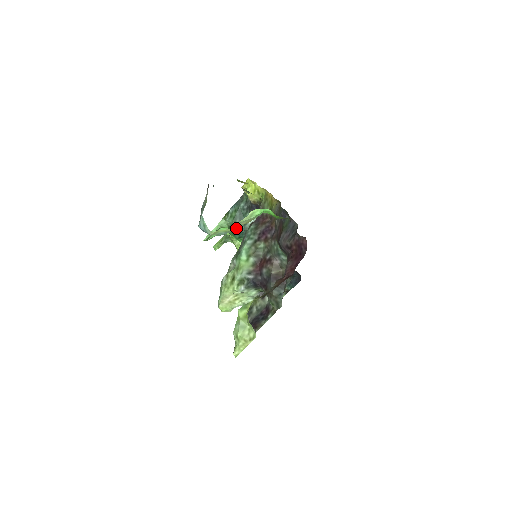
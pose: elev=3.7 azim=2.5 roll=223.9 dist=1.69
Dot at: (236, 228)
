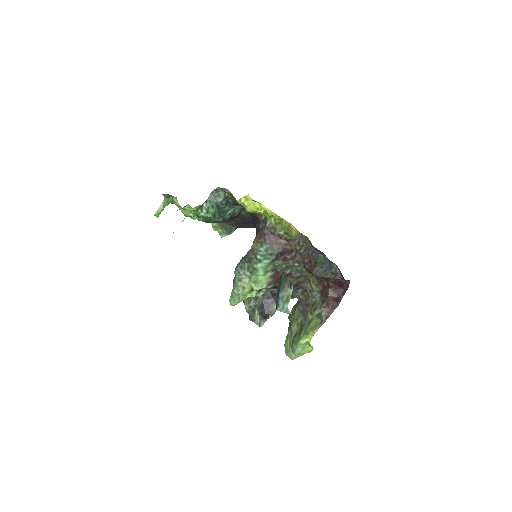
Dot at: occluded
